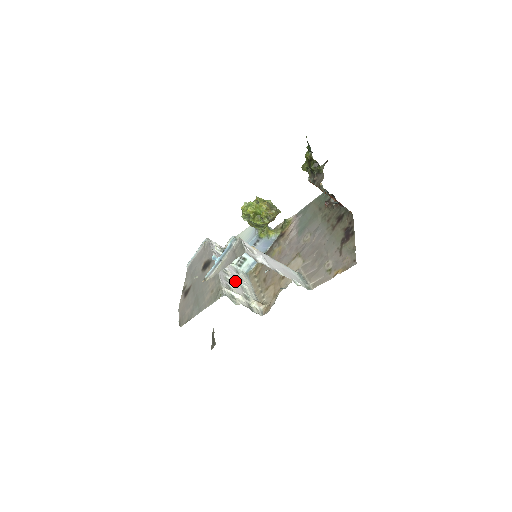
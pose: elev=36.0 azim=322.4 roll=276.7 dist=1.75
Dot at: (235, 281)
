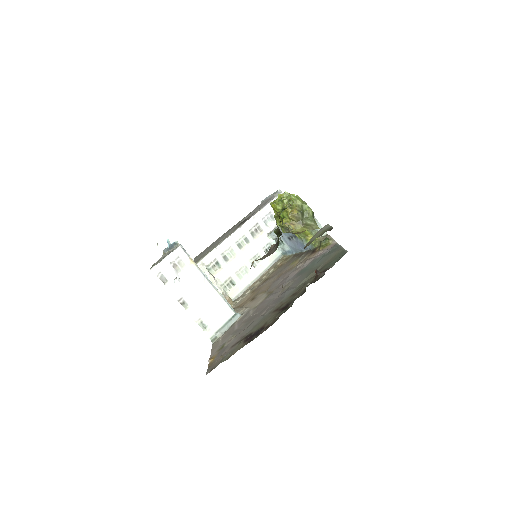
Dot at: (240, 259)
